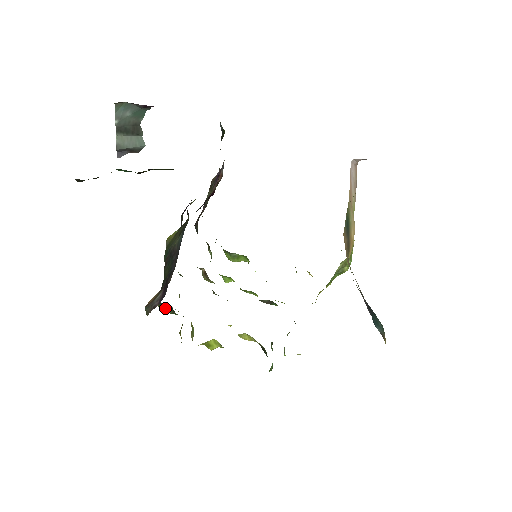
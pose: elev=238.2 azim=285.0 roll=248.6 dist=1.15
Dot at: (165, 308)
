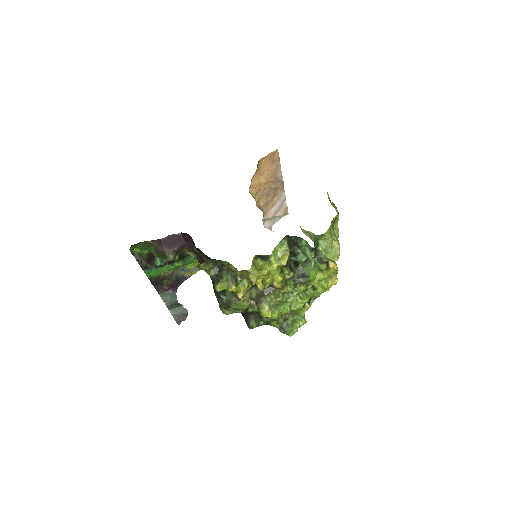
Dot at: (219, 278)
